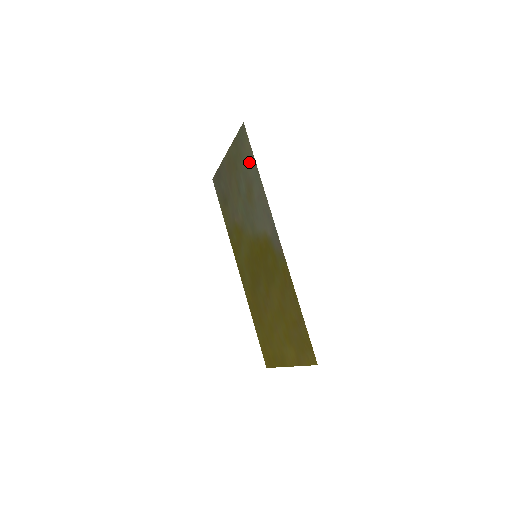
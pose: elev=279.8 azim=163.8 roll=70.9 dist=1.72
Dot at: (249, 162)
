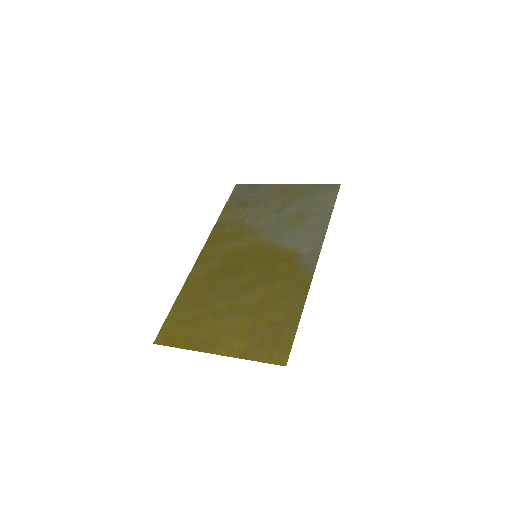
Dot at: (322, 204)
